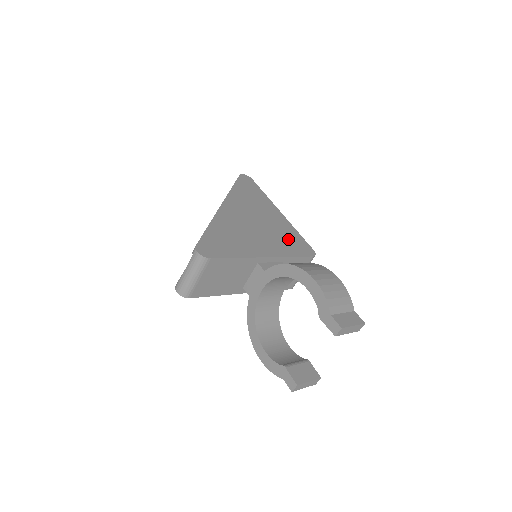
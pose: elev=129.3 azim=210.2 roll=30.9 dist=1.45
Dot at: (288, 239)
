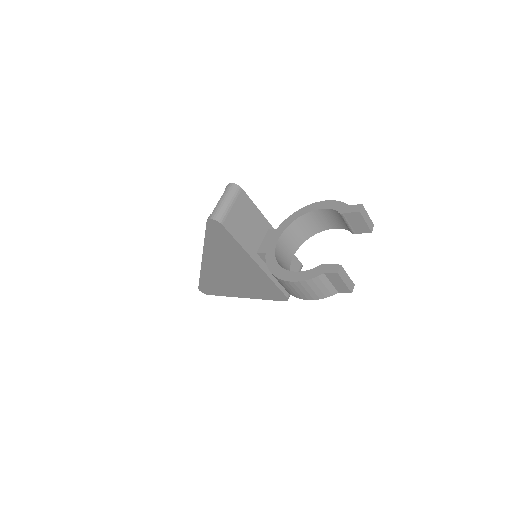
Dot at: occluded
